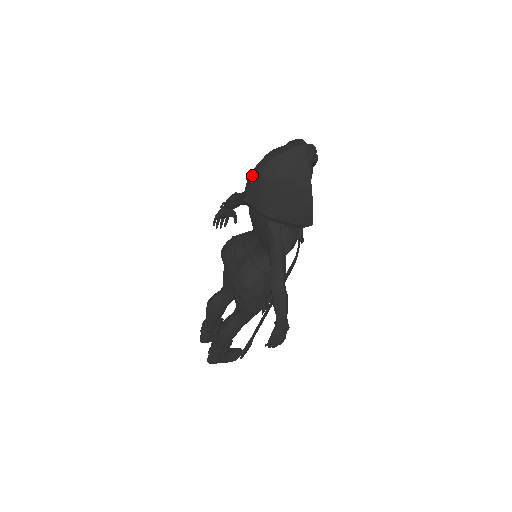
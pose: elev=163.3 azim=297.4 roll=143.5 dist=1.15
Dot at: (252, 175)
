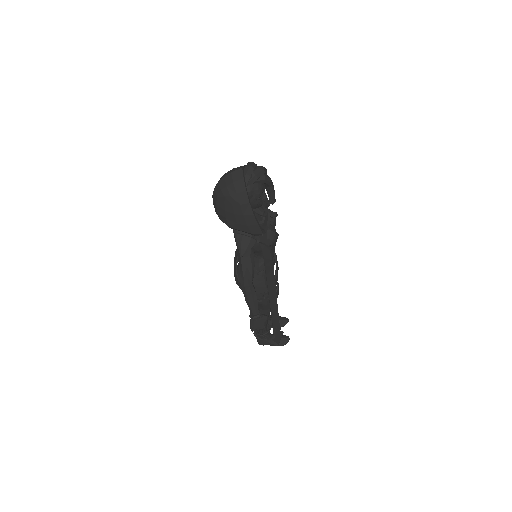
Dot at: occluded
